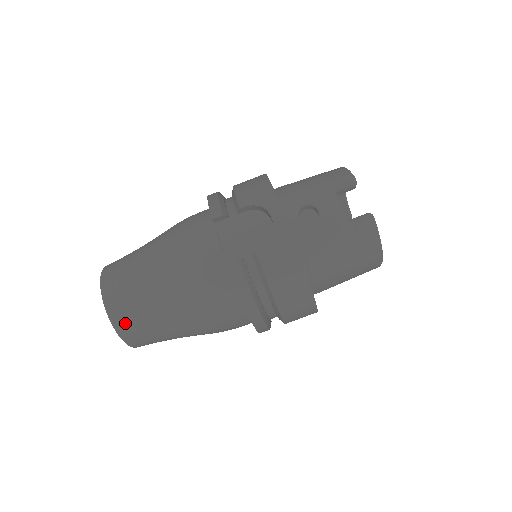
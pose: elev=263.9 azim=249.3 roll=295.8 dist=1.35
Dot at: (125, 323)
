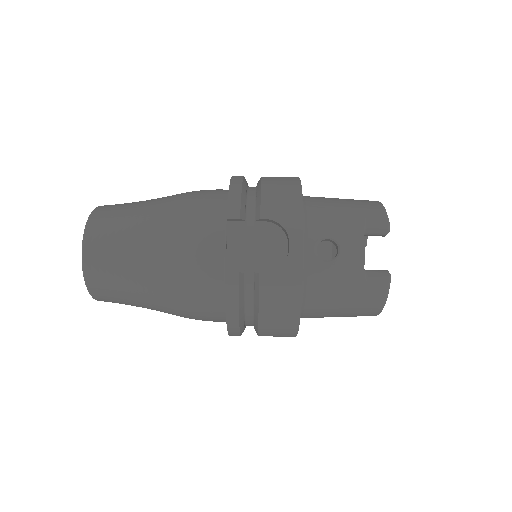
Dot at: (98, 282)
